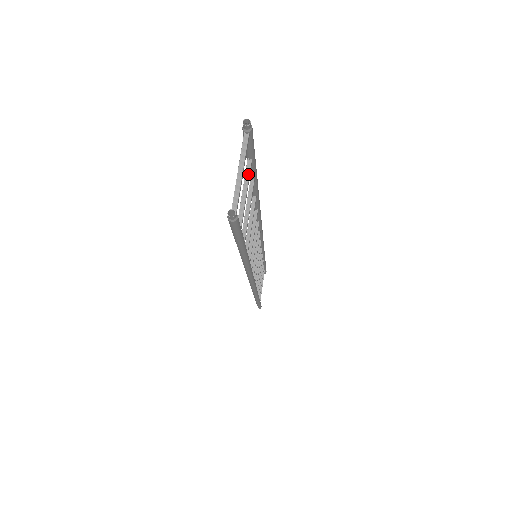
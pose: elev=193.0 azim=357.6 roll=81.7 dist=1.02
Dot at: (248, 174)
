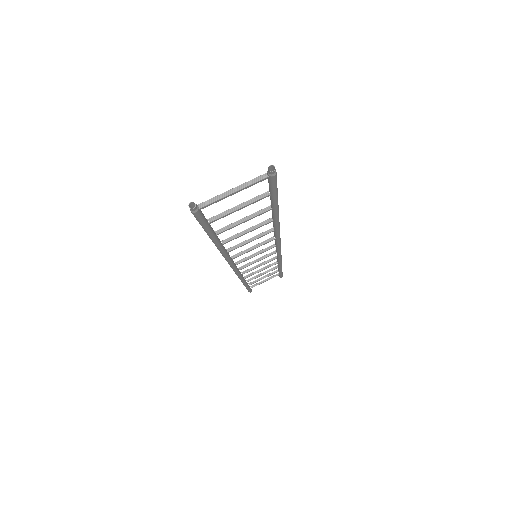
Dot at: (256, 199)
